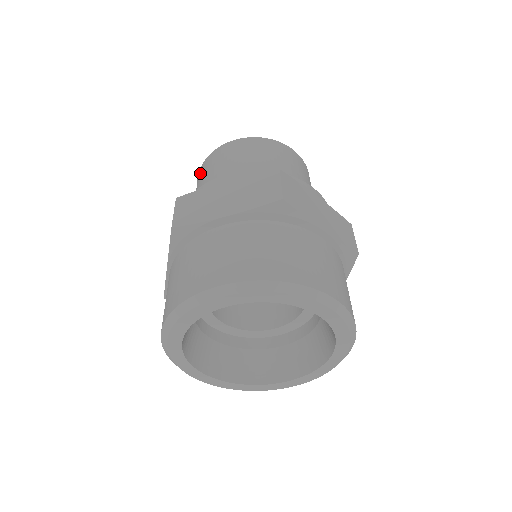
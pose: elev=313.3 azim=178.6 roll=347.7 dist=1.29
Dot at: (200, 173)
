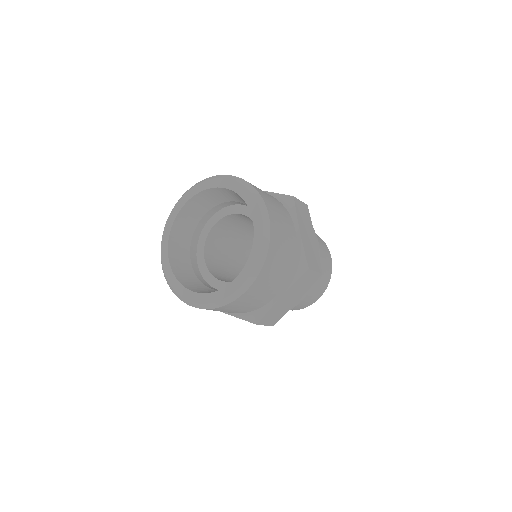
Dot at: occluded
